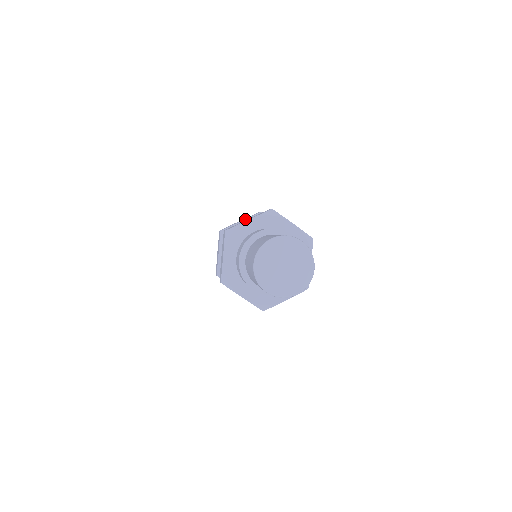
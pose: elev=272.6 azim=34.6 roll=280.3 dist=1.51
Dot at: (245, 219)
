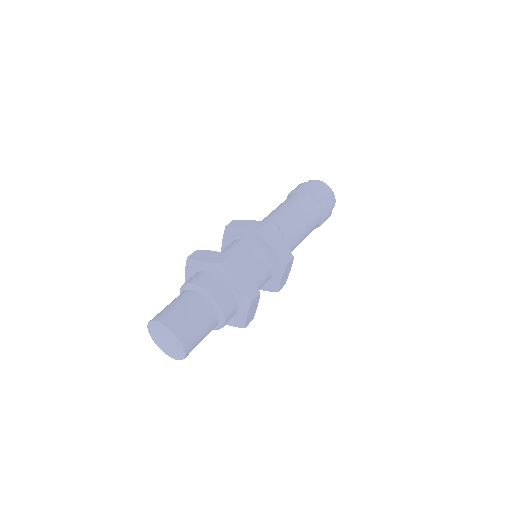
Dot at: (222, 239)
